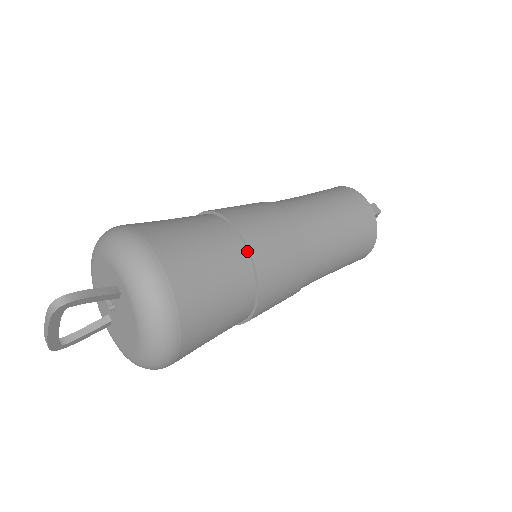
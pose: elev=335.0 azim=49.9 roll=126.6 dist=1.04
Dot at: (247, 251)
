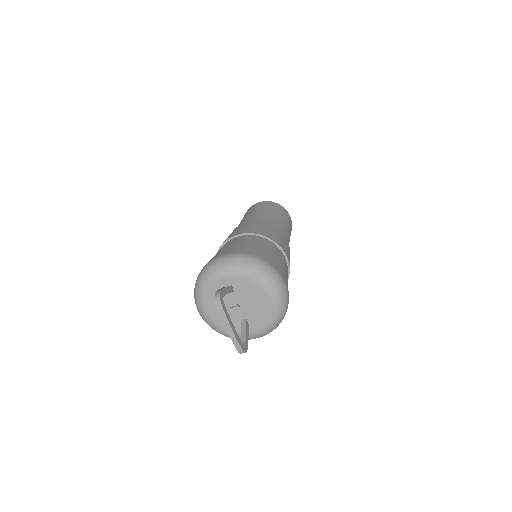
Dot at: (247, 235)
